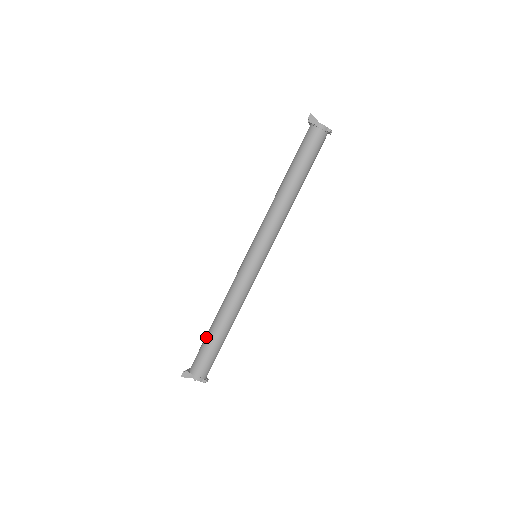
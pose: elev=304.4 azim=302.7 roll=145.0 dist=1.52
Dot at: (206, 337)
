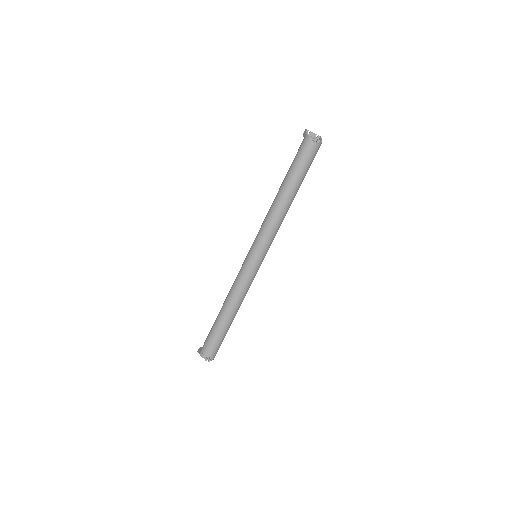
Dot at: occluded
